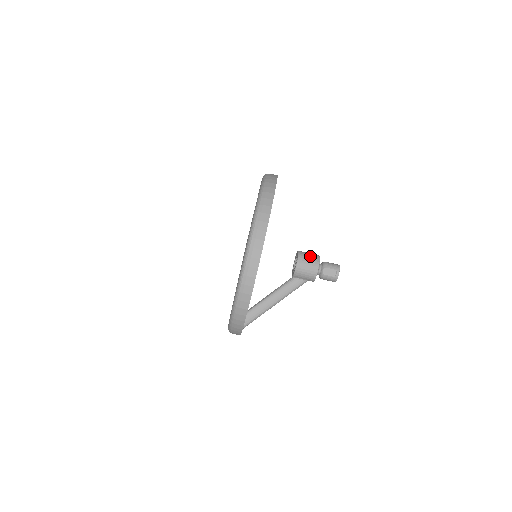
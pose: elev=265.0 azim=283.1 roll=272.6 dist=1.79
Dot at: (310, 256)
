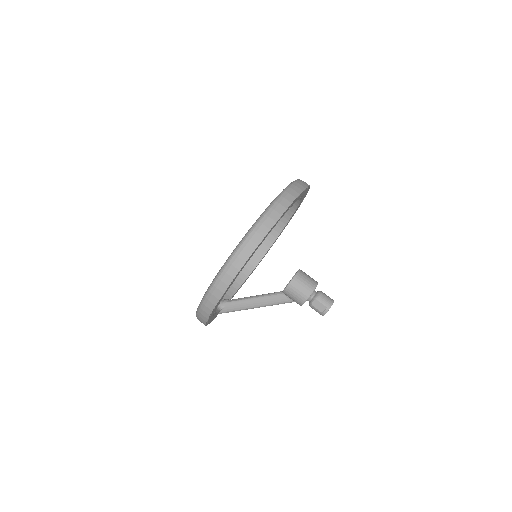
Dot at: (306, 282)
